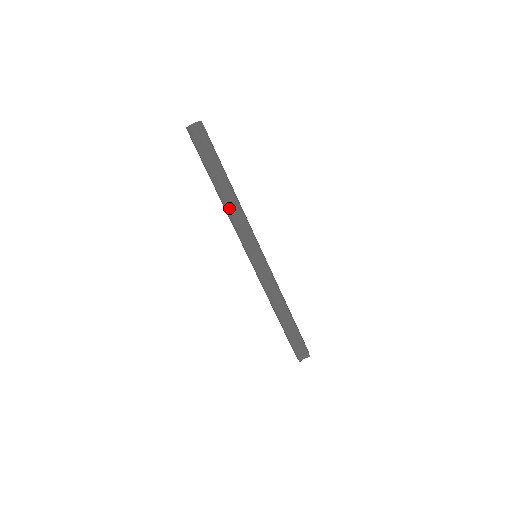
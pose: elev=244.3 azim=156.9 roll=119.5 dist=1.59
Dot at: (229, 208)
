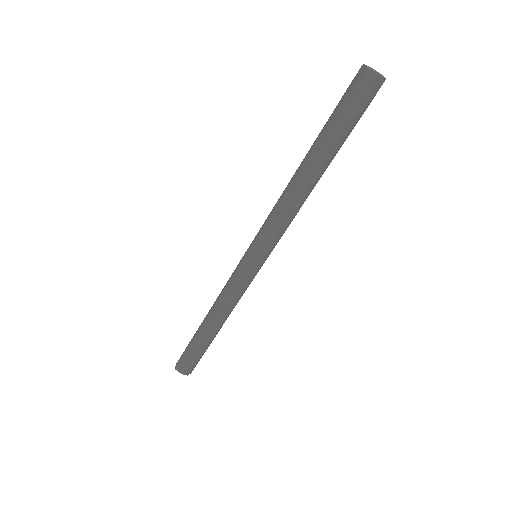
Dot at: (292, 190)
